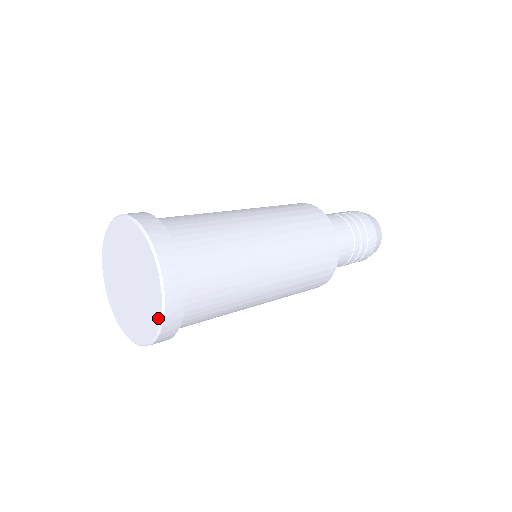
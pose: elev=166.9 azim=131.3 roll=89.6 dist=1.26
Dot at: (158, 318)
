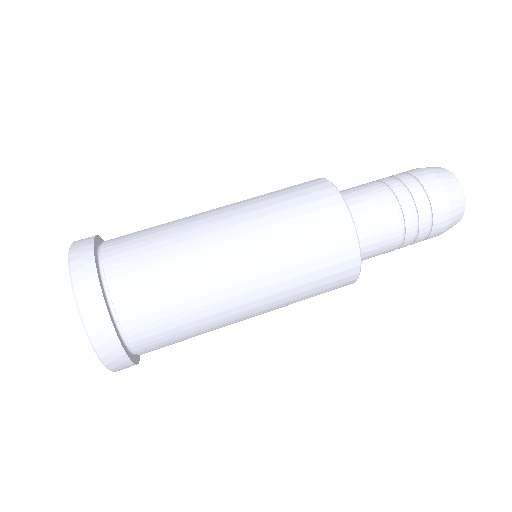
Dot at: occluded
